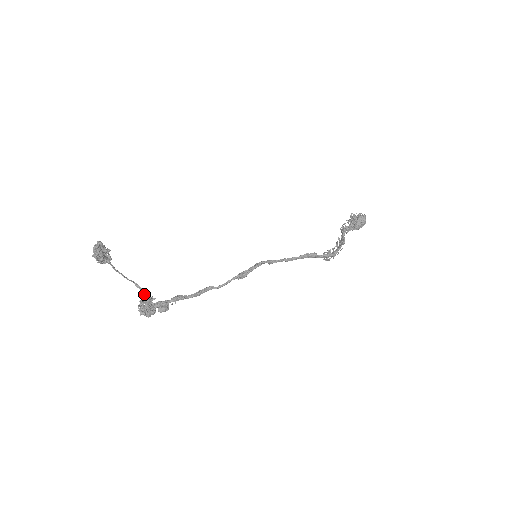
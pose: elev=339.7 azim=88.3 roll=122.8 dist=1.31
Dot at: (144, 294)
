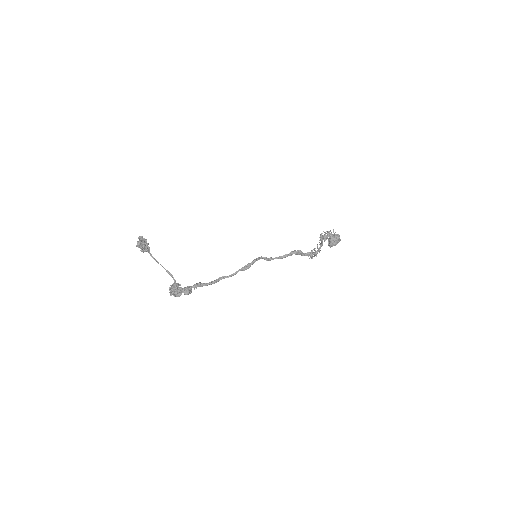
Dot at: (173, 279)
